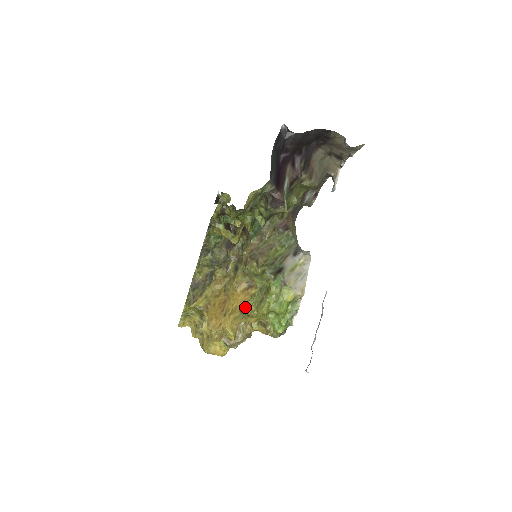
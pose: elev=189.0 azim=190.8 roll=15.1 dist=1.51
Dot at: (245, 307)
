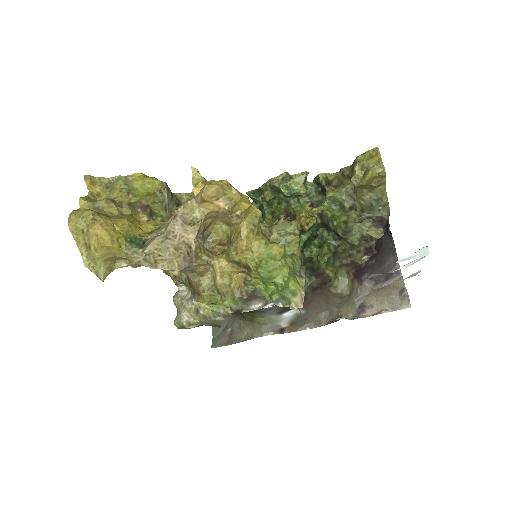
Dot at: occluded
